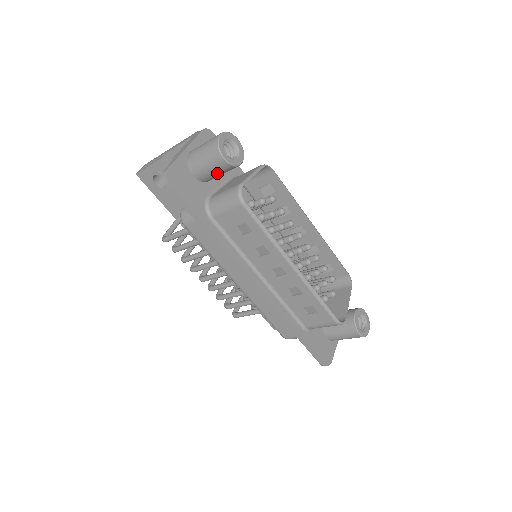
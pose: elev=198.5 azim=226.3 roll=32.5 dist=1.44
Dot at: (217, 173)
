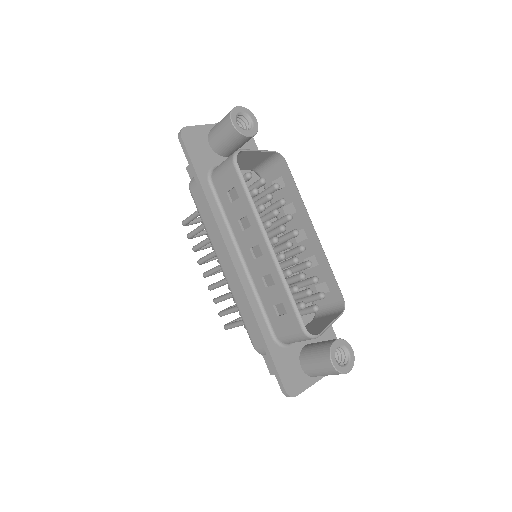
Dot at: (227, 142)
